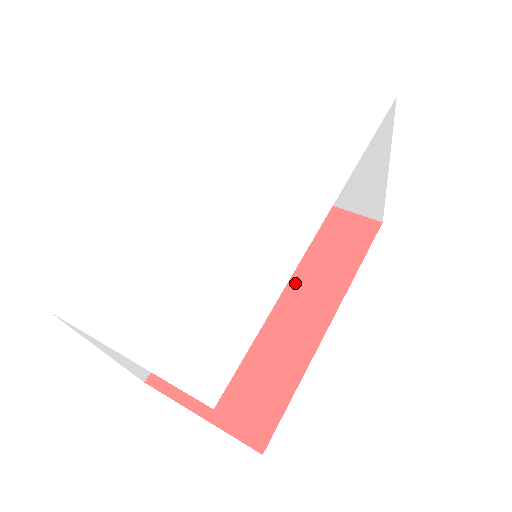
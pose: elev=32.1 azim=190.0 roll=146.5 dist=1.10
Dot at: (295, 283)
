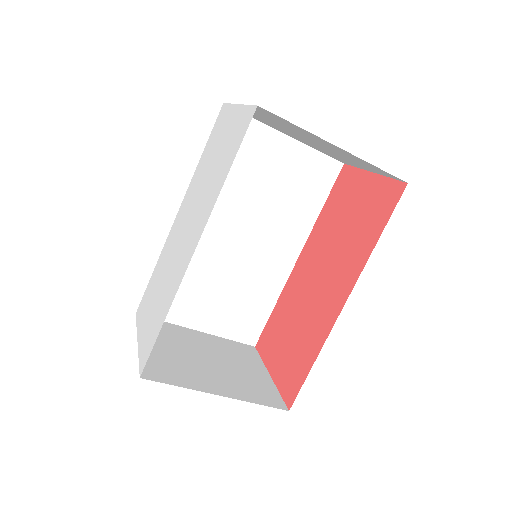
Dot at: (334, 263)
